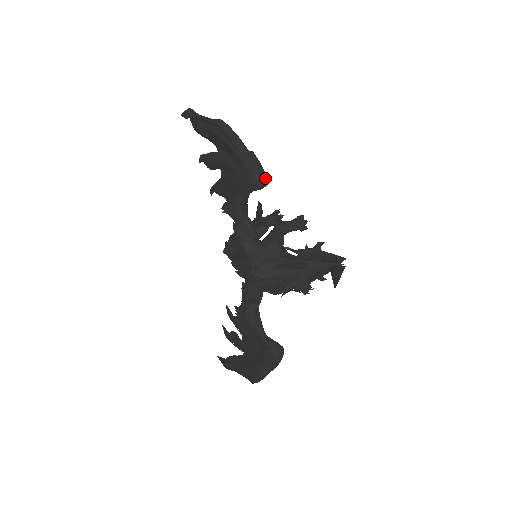
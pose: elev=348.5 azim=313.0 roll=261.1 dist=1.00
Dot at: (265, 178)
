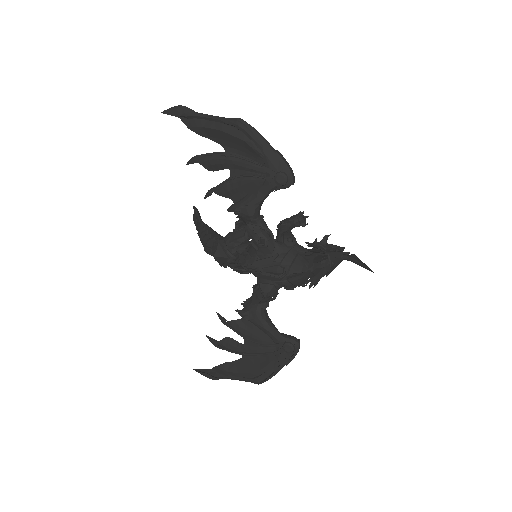
Dot at: (294, 176)
